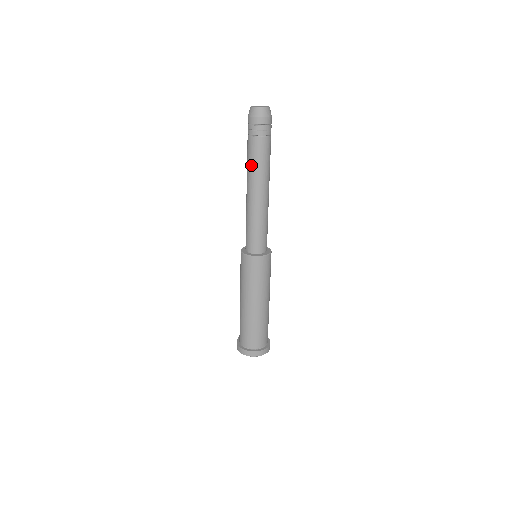
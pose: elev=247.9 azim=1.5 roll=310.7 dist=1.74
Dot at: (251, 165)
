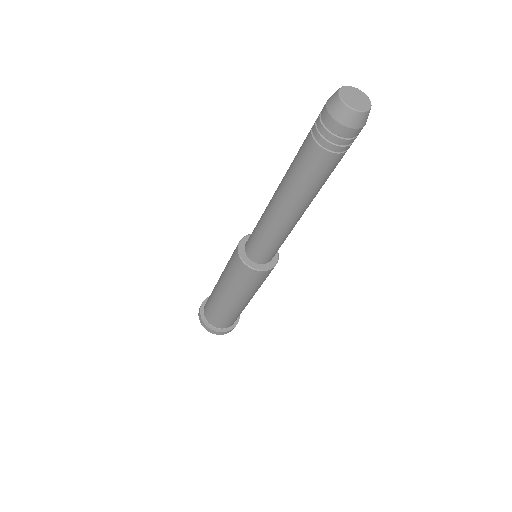
Dot at: (307, 185)
